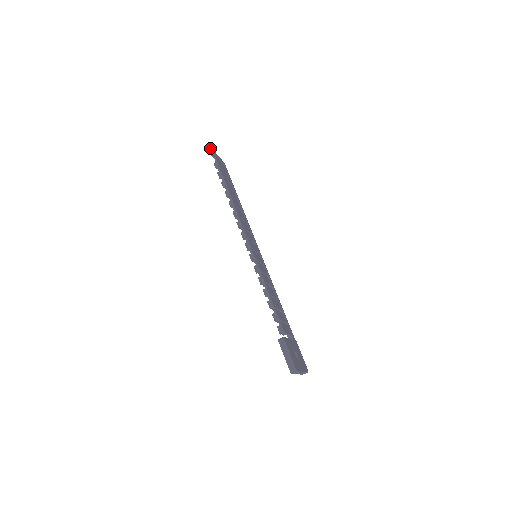
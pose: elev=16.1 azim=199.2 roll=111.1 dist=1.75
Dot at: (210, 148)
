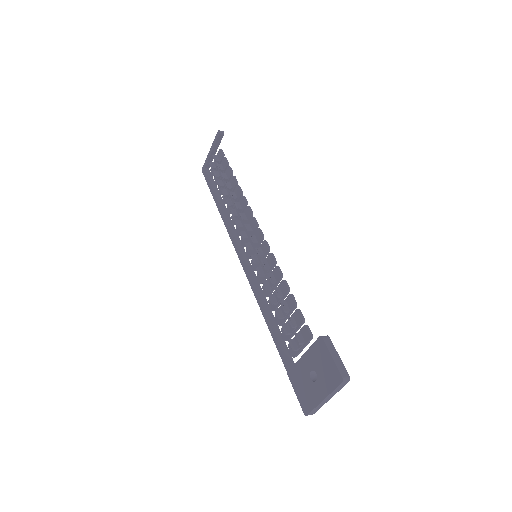
Dot at: (222, 136)
